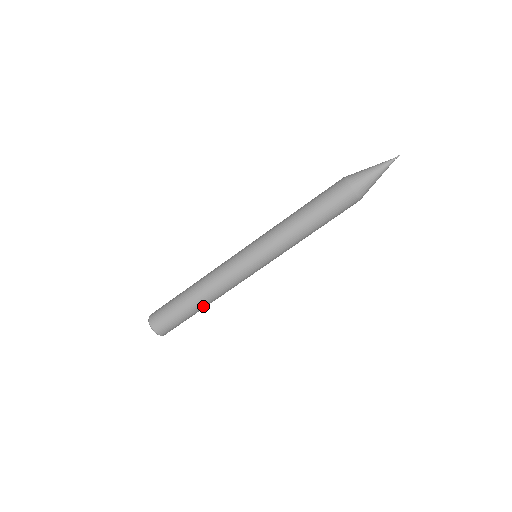
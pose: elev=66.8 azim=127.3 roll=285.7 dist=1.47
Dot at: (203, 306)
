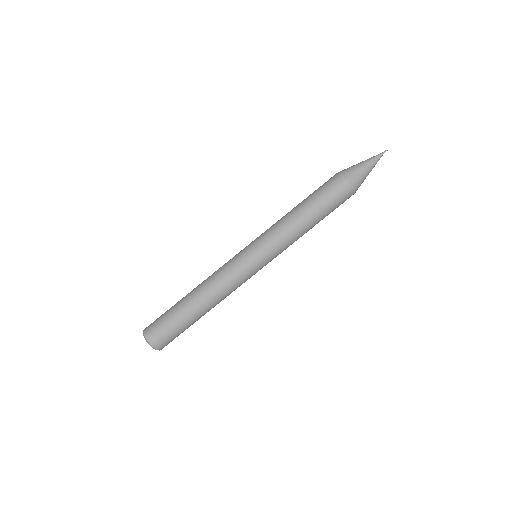
Dot at: (204, 313)
